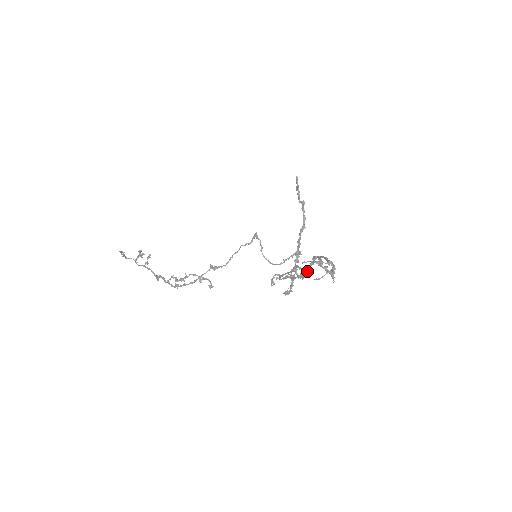
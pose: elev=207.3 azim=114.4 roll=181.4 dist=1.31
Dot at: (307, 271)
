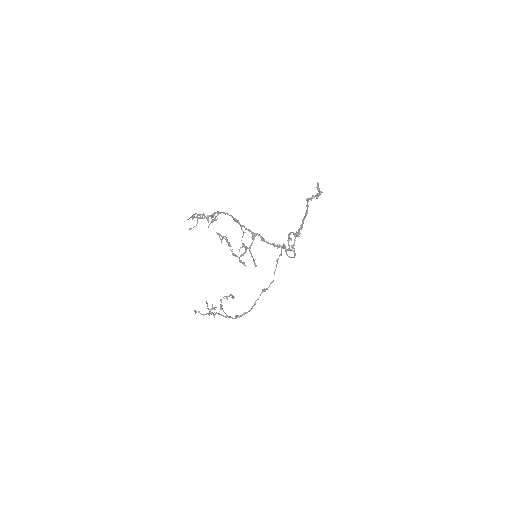
Dot at: (254, 236)
